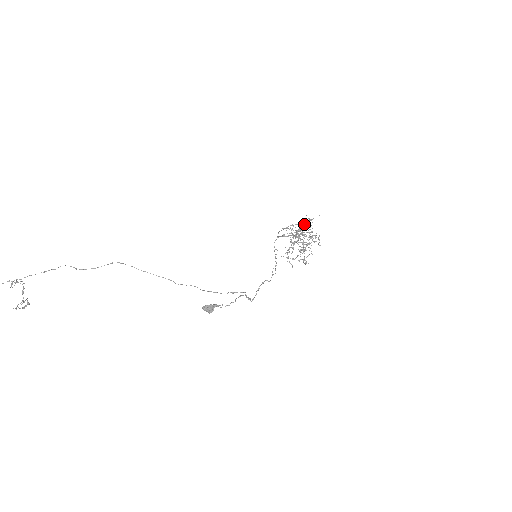
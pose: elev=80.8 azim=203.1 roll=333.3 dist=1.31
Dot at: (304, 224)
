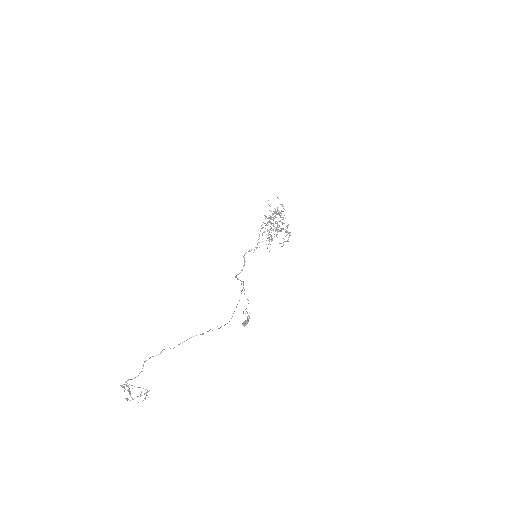
Dot at: (279, 211)
